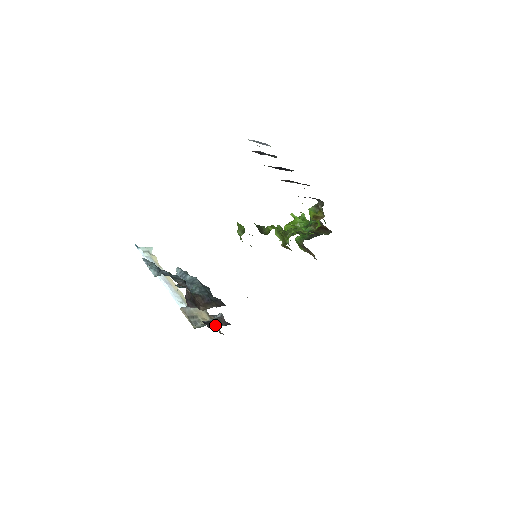
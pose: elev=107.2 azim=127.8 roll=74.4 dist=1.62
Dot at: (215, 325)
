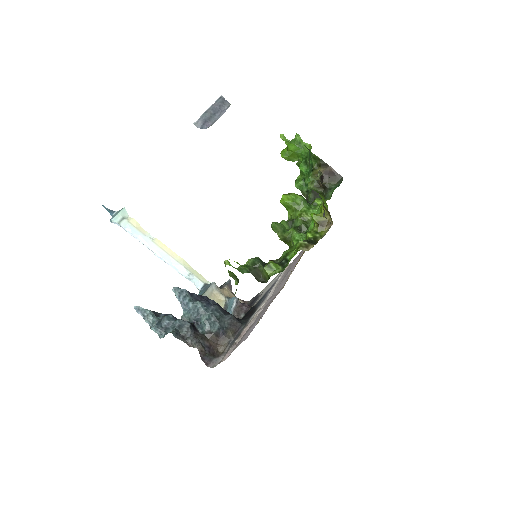
Dot at: occluded
